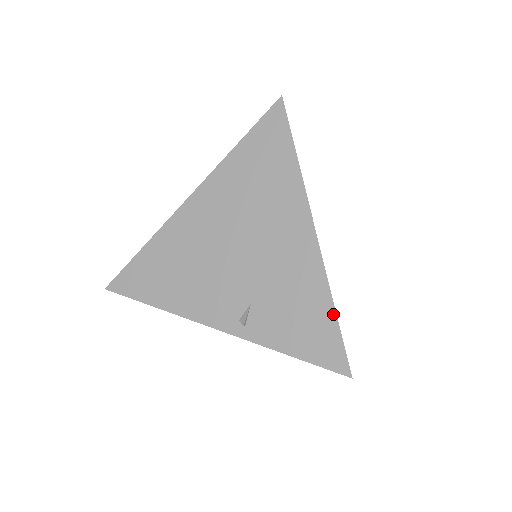
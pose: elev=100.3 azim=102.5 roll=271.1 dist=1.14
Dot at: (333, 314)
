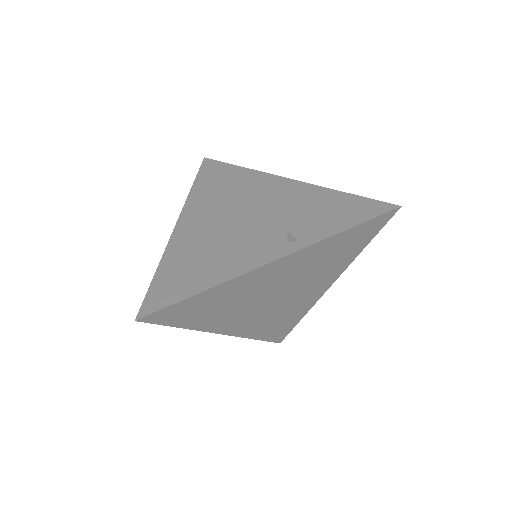
Dot at: (347, 195)
